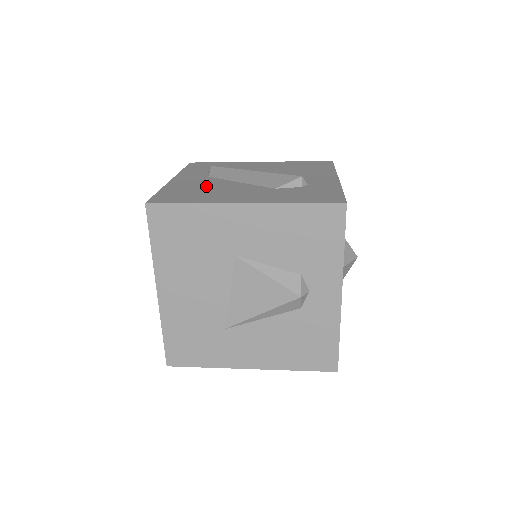
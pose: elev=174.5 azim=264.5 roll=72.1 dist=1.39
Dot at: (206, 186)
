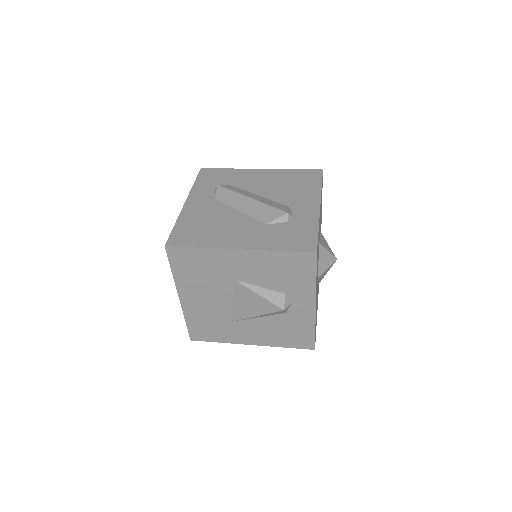
Dot at: (212, 217)
